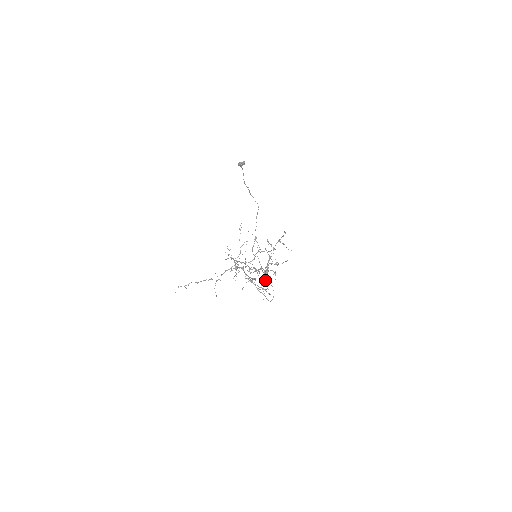
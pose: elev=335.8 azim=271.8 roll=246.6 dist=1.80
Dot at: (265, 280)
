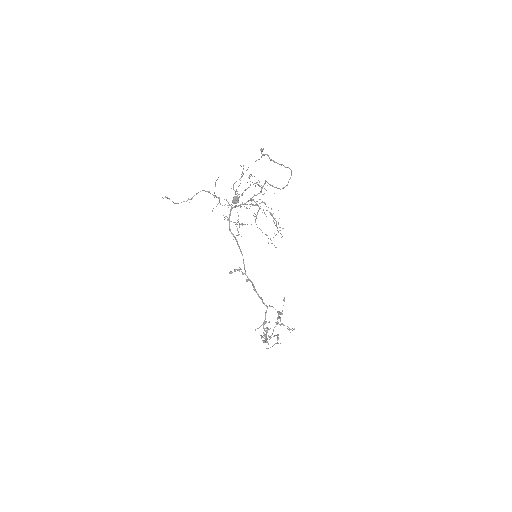
Dot at: (265, 341)
